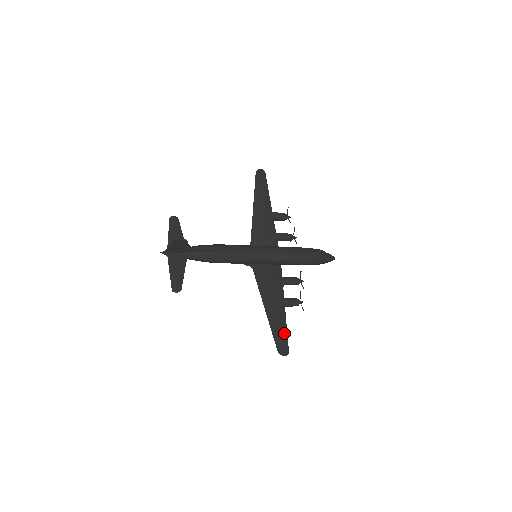
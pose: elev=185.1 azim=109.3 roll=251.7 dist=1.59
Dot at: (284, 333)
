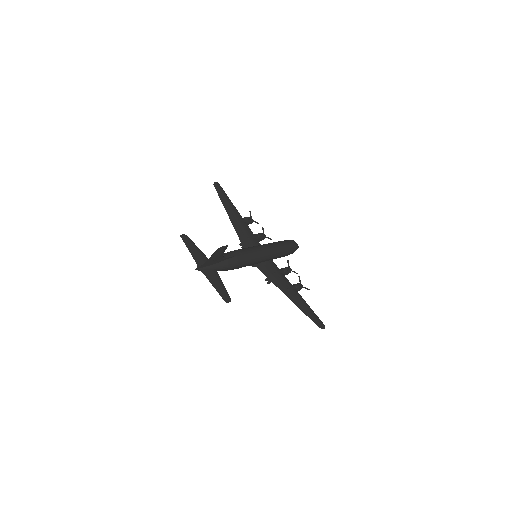
Dot at: (312, 311)
